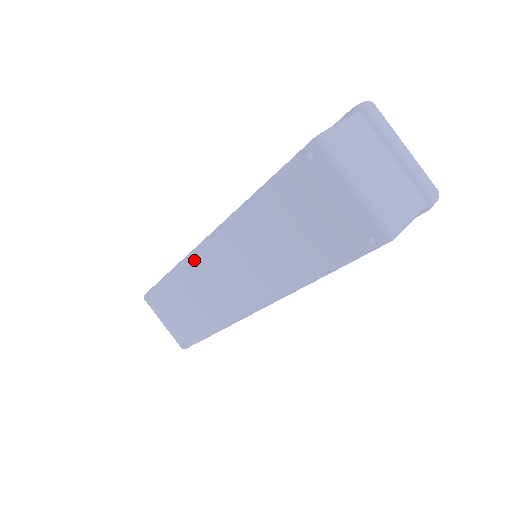
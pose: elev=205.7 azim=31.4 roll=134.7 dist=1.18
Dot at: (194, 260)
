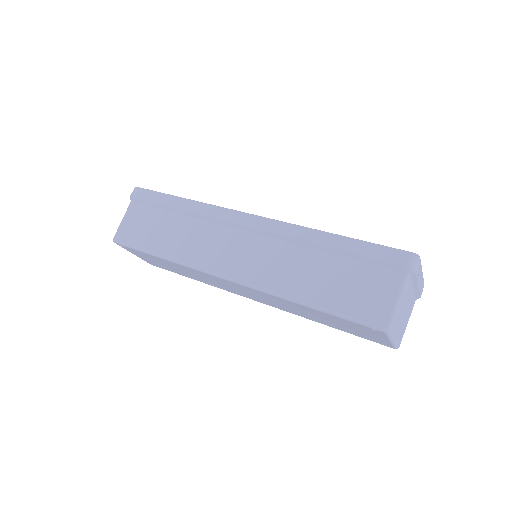
Dot at: (208, 275)
